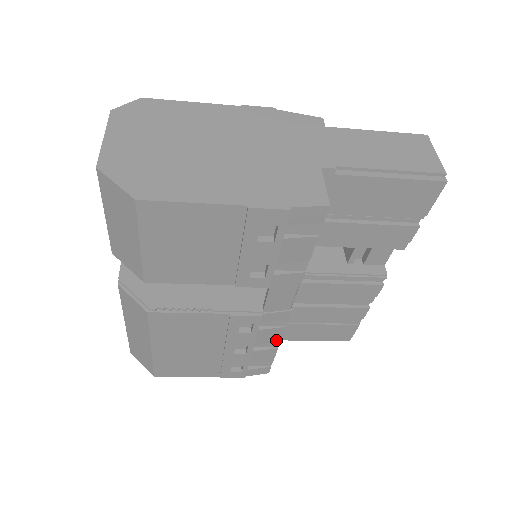
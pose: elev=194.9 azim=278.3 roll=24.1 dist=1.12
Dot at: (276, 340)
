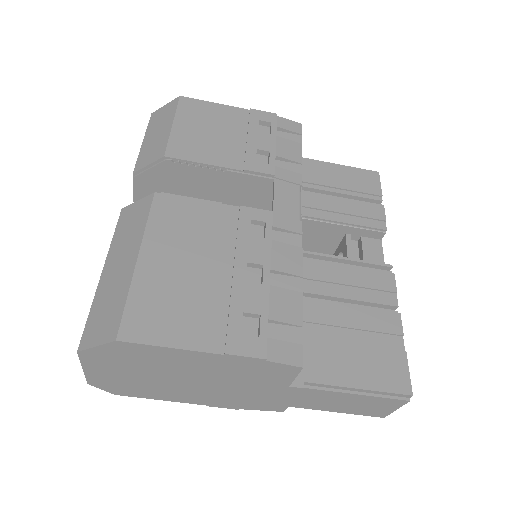
Dot at: (296, 272)
